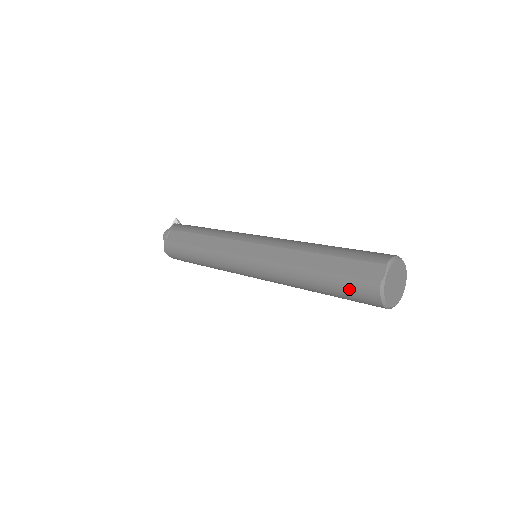
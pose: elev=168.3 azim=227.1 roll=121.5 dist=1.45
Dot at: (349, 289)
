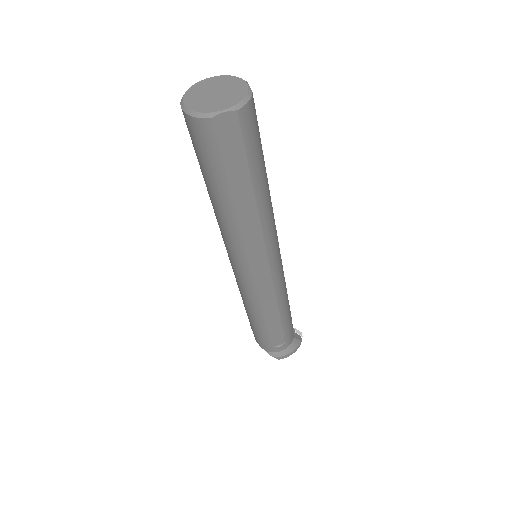
Dot at: occluded
